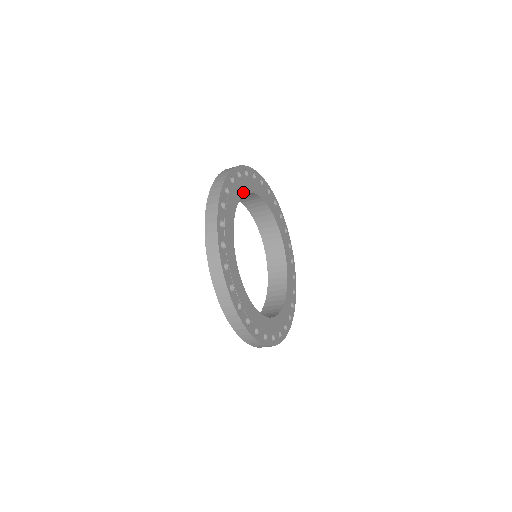
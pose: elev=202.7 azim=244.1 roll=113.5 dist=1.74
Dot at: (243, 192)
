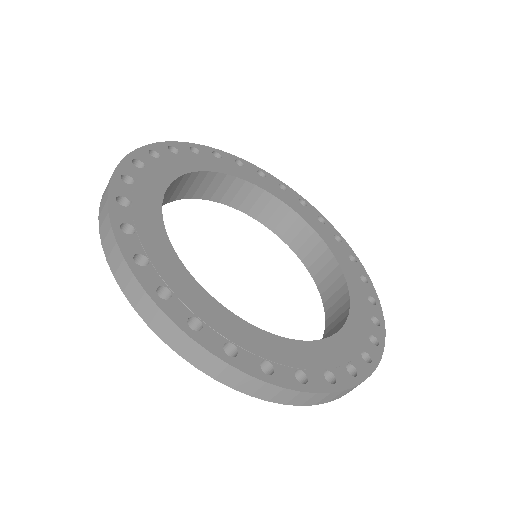
Dot at: (258, 184)
